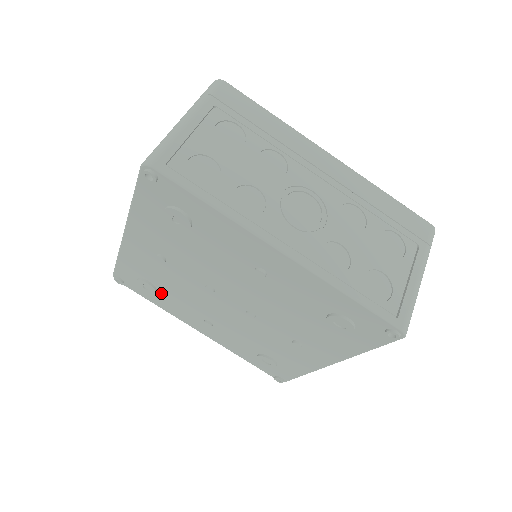
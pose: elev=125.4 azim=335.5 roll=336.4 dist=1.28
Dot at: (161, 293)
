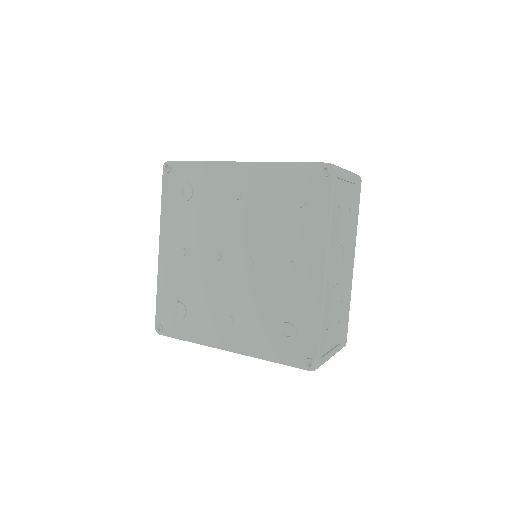
Dot at: (190, 311)
